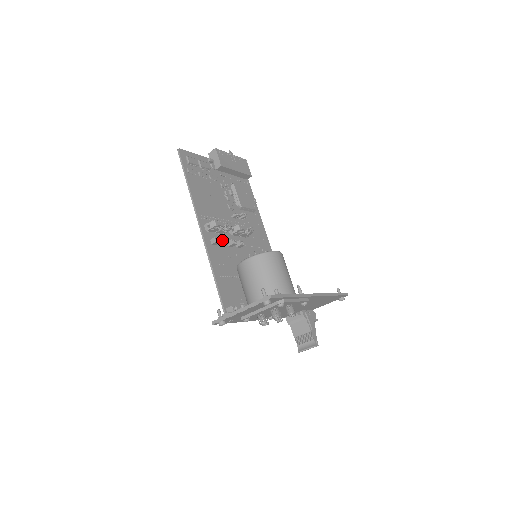
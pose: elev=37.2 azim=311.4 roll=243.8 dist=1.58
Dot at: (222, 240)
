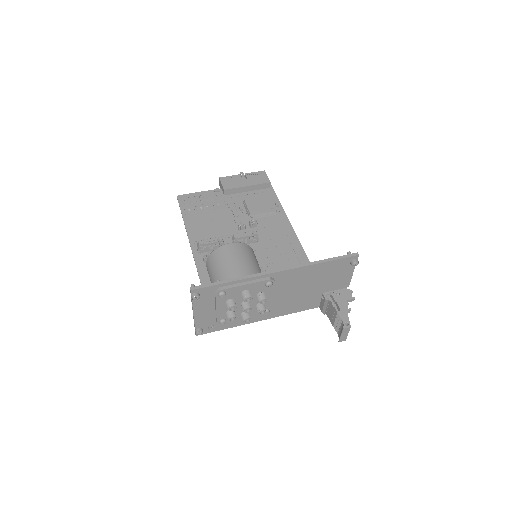
Dot at: occluded
